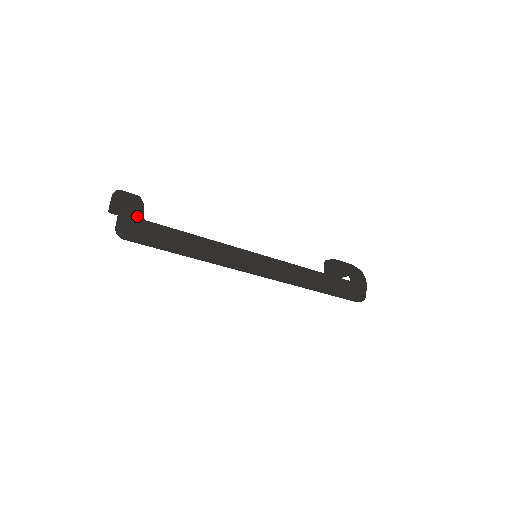
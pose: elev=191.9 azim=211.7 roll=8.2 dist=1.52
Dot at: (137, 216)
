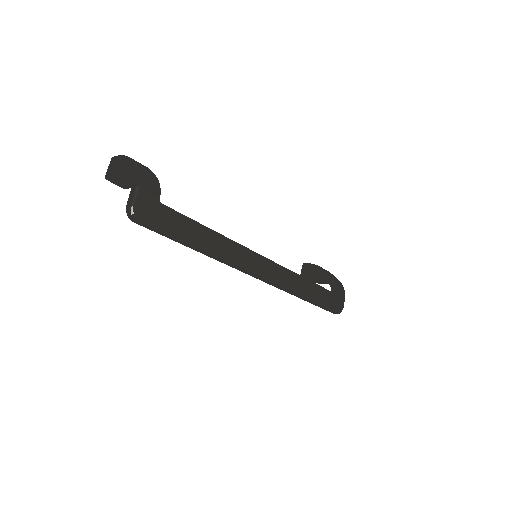
Dot at: (154, 197)
